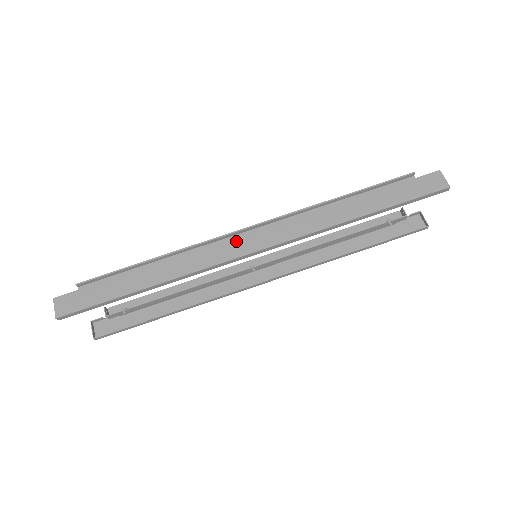
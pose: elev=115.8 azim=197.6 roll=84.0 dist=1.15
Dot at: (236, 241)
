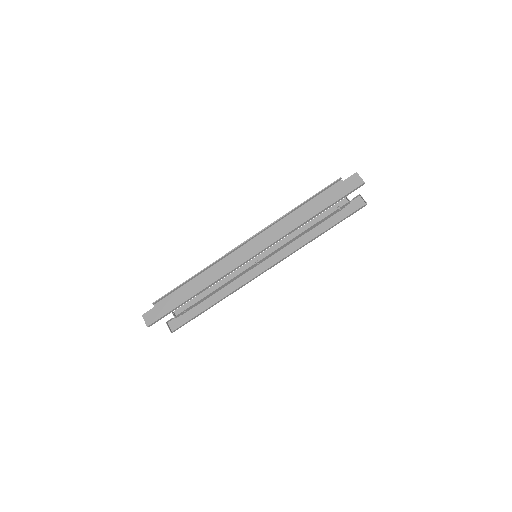
Dot at: (239, 253)
